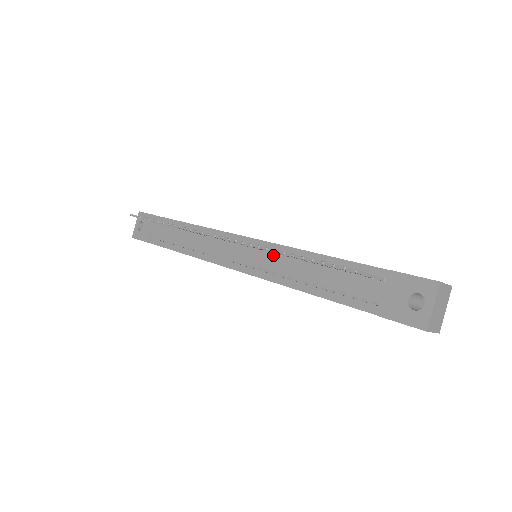
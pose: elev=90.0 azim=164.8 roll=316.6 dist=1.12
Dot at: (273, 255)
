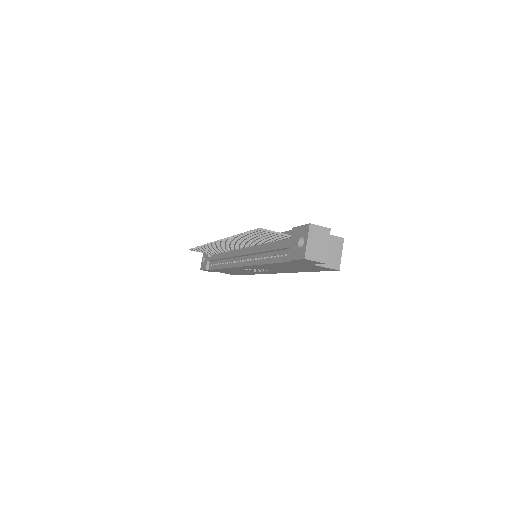
Dot at: (253, 247)
